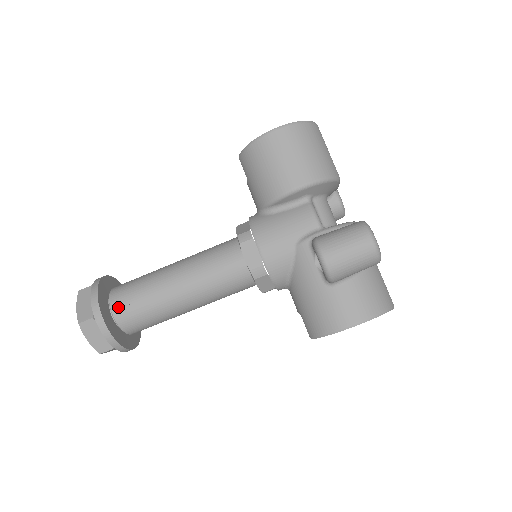
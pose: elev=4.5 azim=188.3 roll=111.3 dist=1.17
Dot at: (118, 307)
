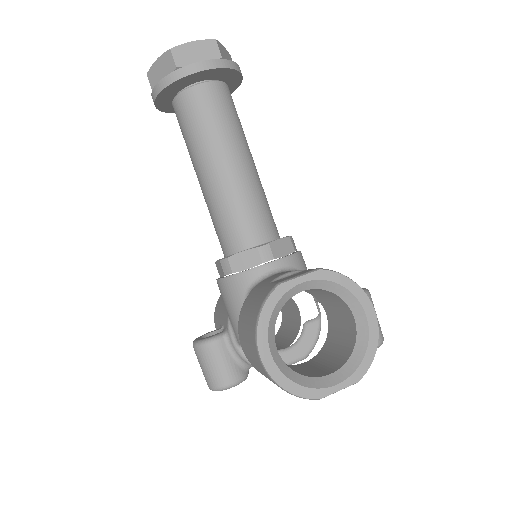
Dot at: (175, 110)
